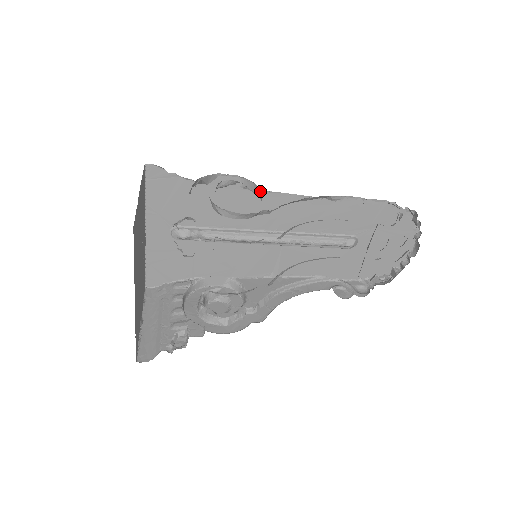
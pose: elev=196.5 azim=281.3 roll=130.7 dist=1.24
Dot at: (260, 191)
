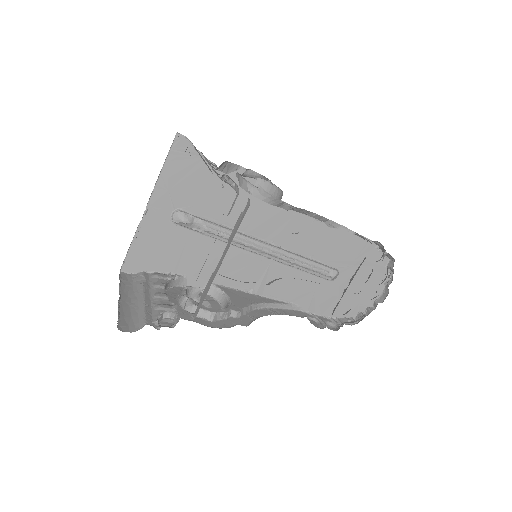
Dot at: (278, 191)
